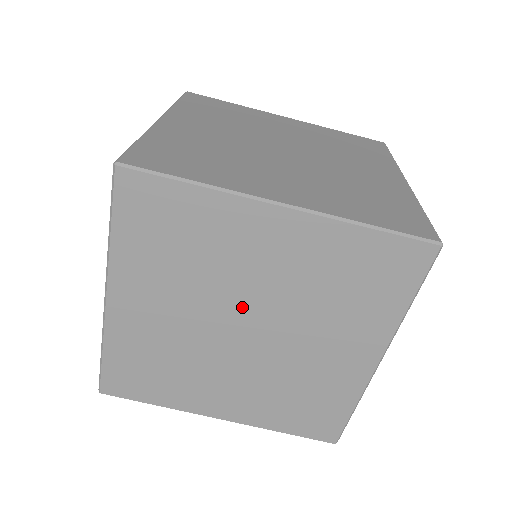
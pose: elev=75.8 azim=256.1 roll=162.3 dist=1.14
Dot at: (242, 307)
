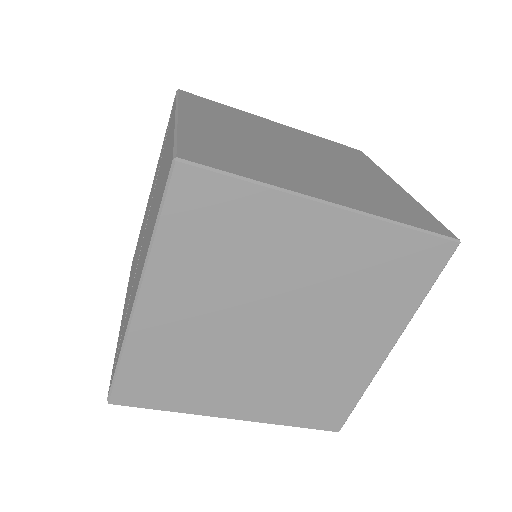
Dot at: (277, 304)
